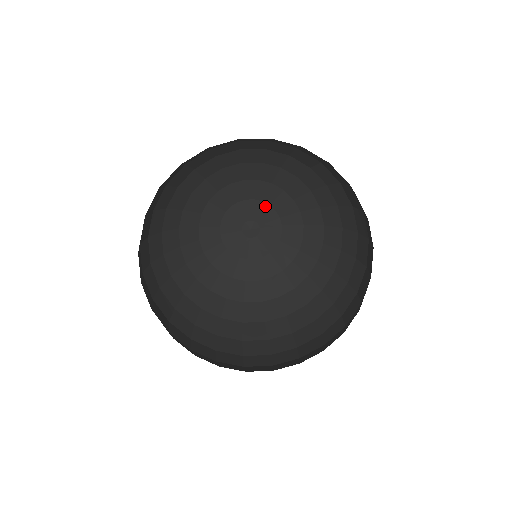
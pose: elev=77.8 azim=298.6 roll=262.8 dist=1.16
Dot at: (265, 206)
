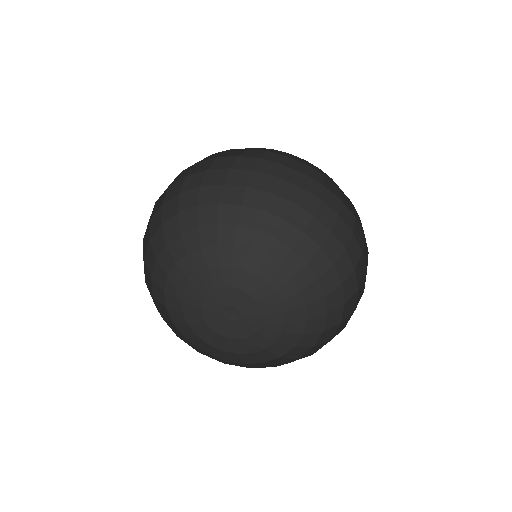
Dot at: (259, 312)
